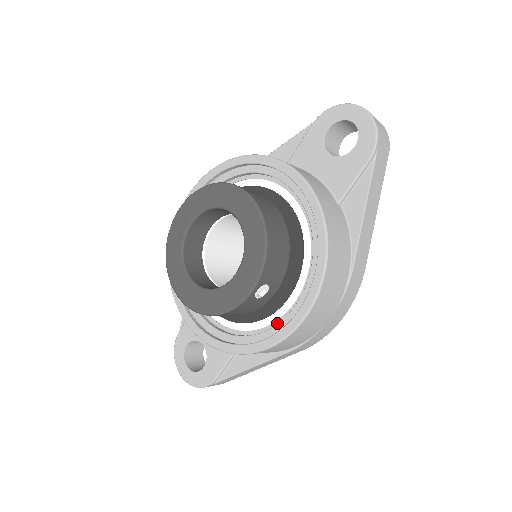
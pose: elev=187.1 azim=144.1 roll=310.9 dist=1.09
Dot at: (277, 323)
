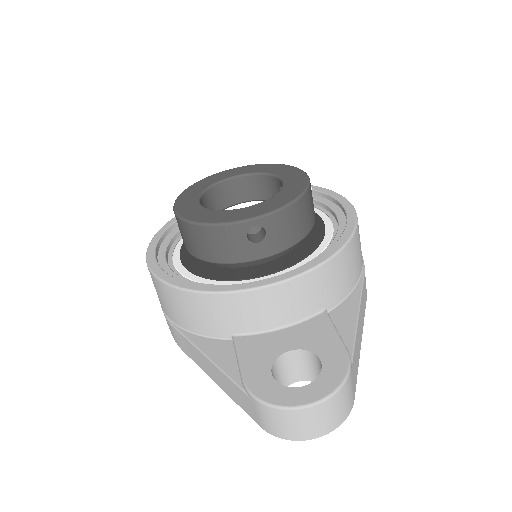
Dot at: (336, 229)
